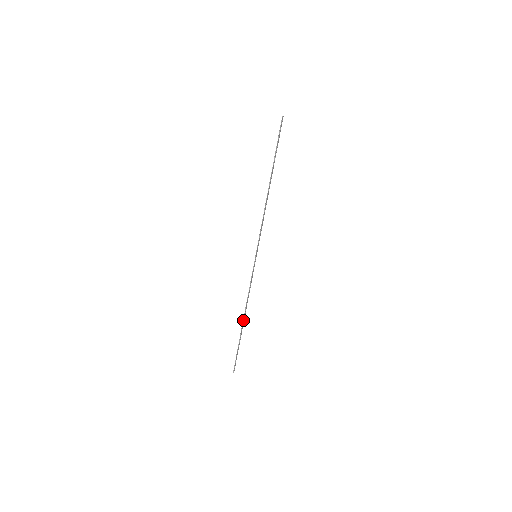
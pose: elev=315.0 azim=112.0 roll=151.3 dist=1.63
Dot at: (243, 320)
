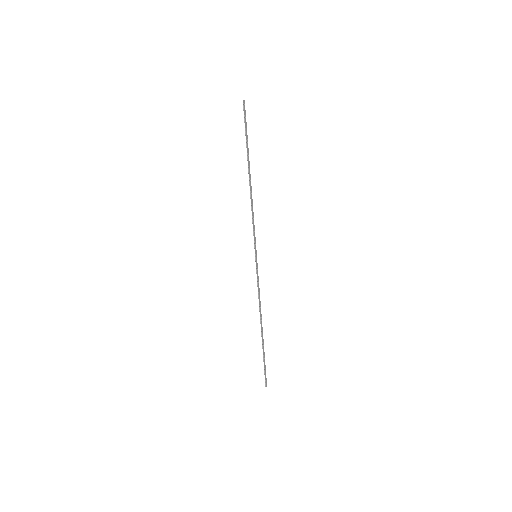
Dot at: (261, 328)
